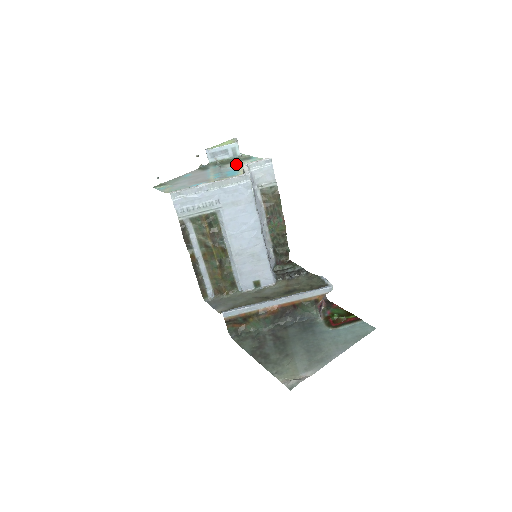
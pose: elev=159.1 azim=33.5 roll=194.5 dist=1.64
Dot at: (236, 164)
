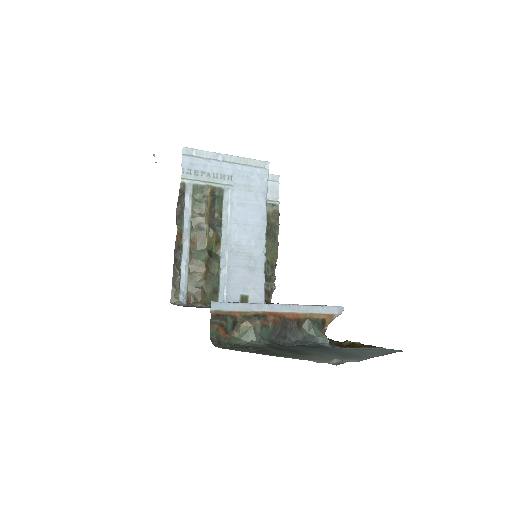
Dot at: occluded
